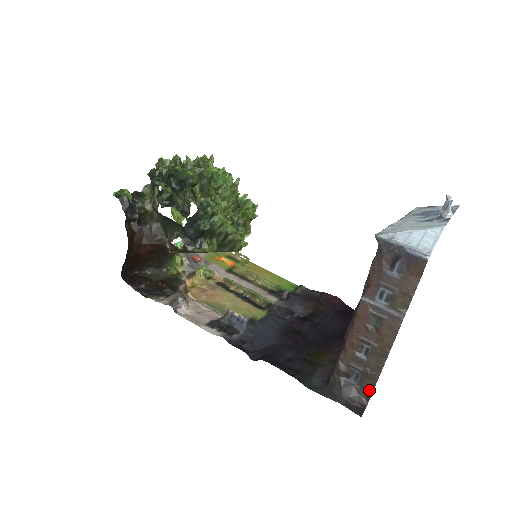
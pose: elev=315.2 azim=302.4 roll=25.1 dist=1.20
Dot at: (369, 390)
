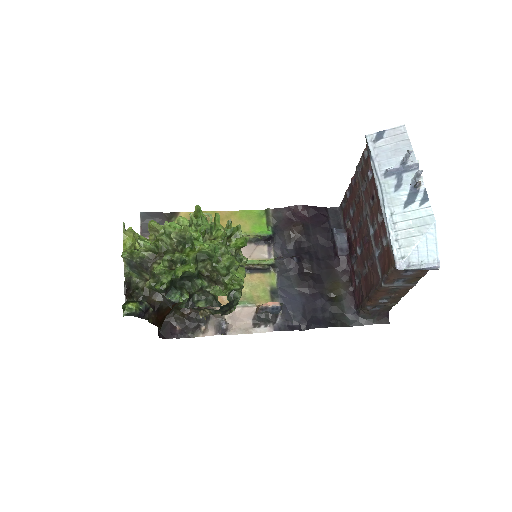
Dot at: (389, 308)
